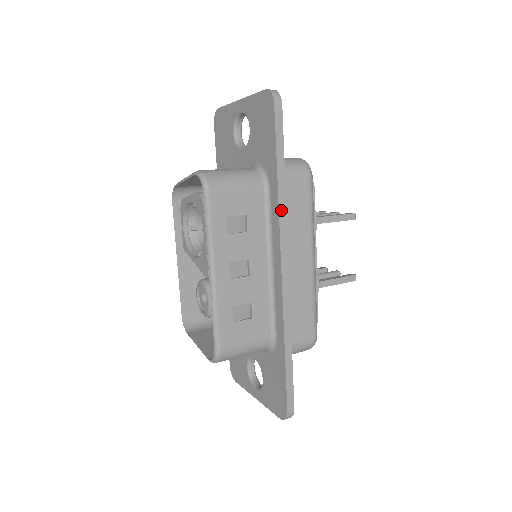
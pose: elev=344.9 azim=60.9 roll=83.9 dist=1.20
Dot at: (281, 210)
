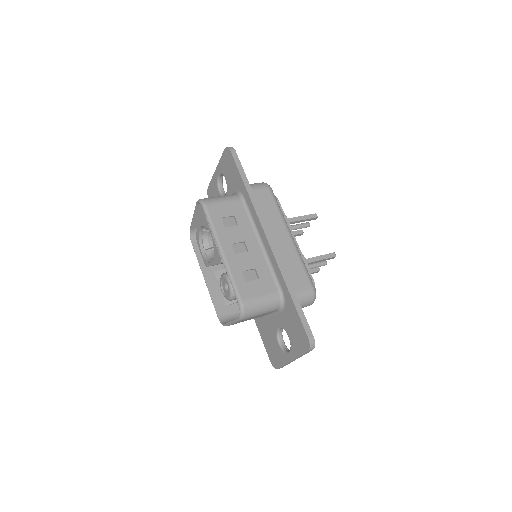
Dot at: (254, 204)
